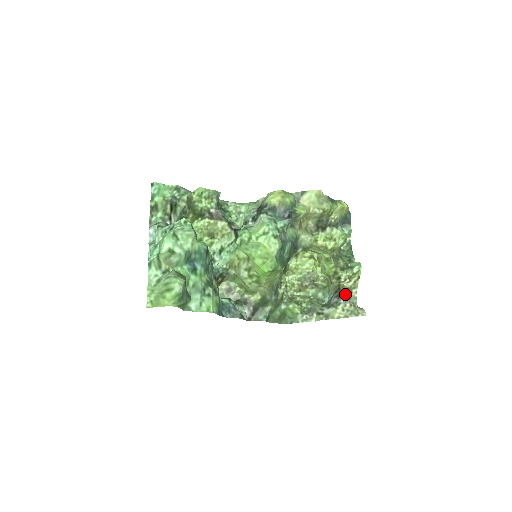
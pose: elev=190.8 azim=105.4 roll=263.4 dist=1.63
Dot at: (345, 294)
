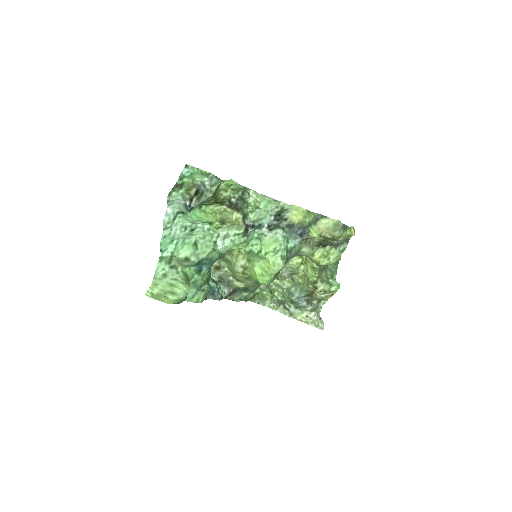
Dot at: (315, 303)
